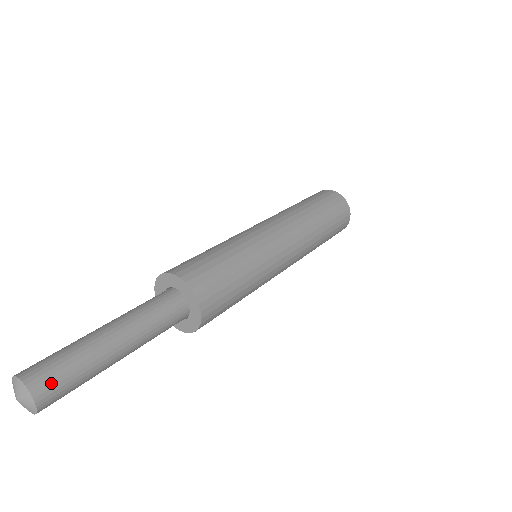
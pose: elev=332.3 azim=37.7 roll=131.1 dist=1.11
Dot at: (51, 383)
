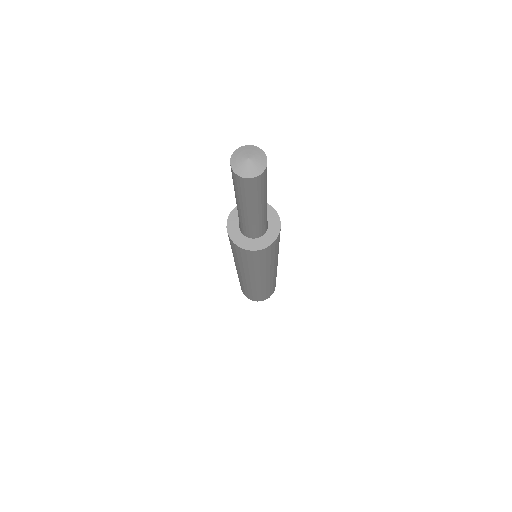
Dot at: occluded
